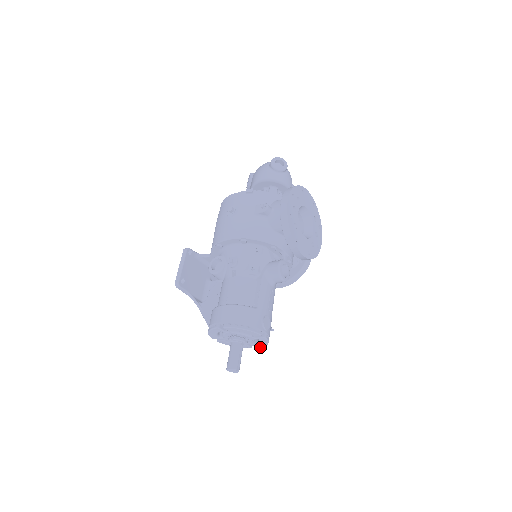
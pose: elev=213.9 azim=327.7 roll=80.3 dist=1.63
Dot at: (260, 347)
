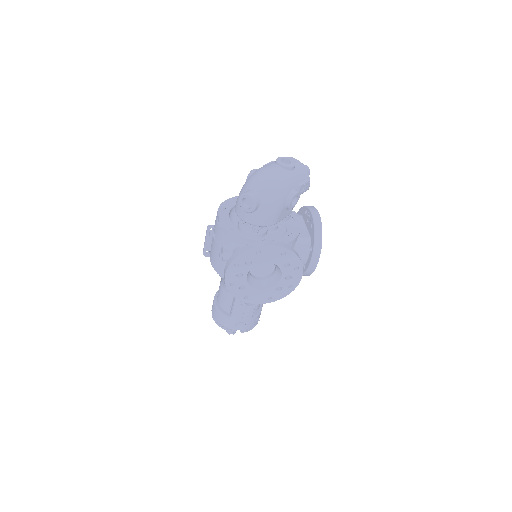
Dot at: occluded
